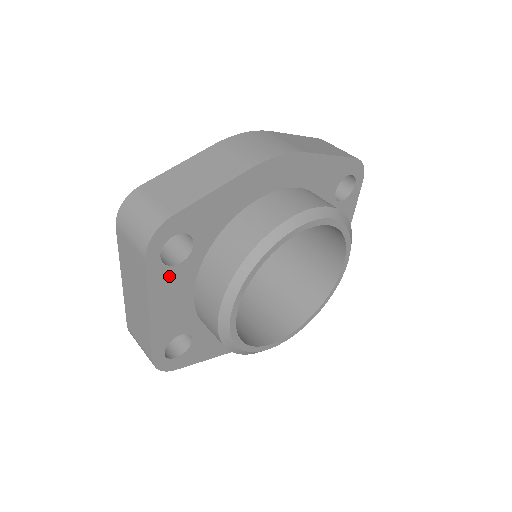
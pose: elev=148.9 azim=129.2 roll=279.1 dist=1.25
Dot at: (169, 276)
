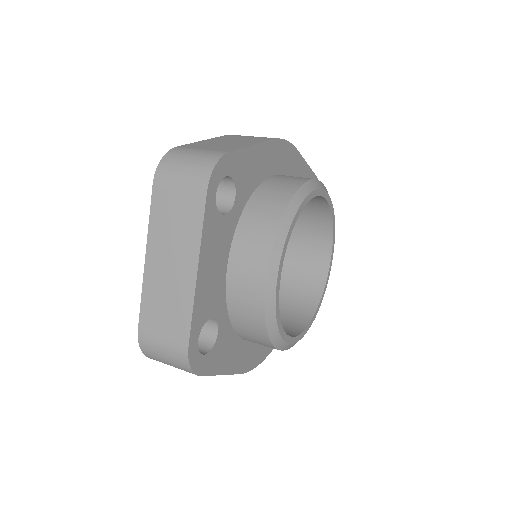
Dot at: (217, 226)
